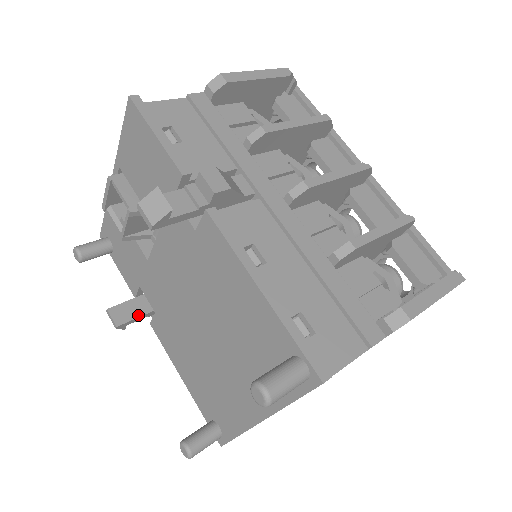
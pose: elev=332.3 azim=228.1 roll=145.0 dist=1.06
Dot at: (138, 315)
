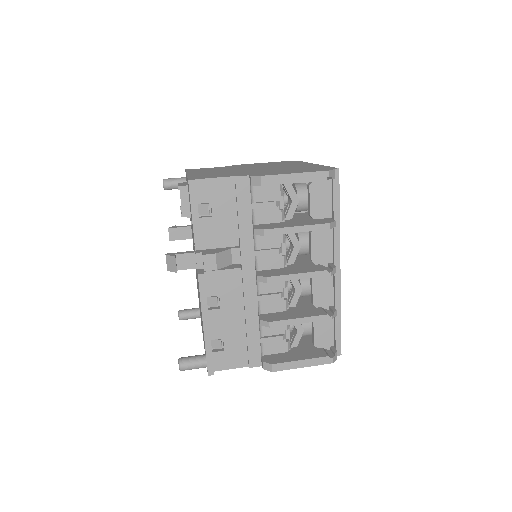
Dot at: (185, 238)
